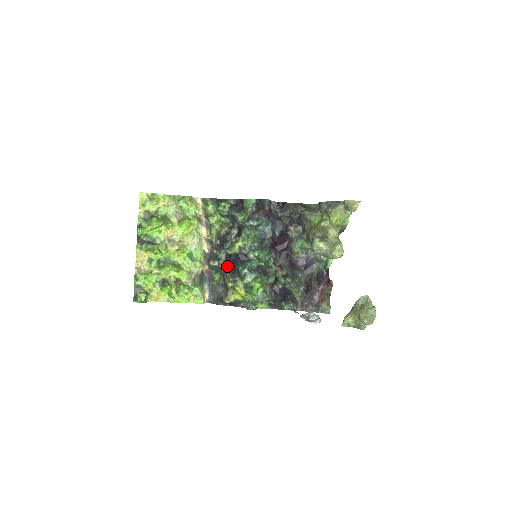
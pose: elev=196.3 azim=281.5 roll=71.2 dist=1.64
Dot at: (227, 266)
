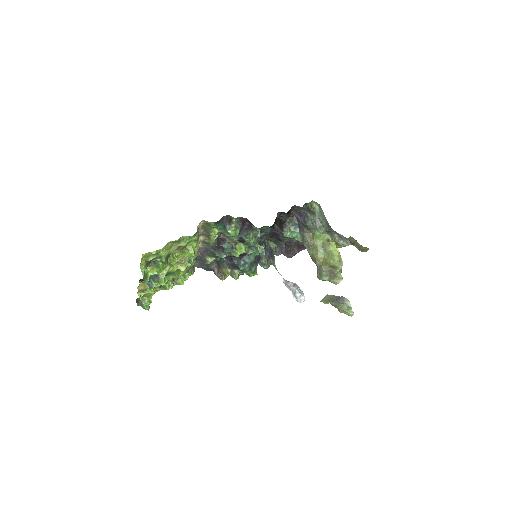
Dot at: occluded
